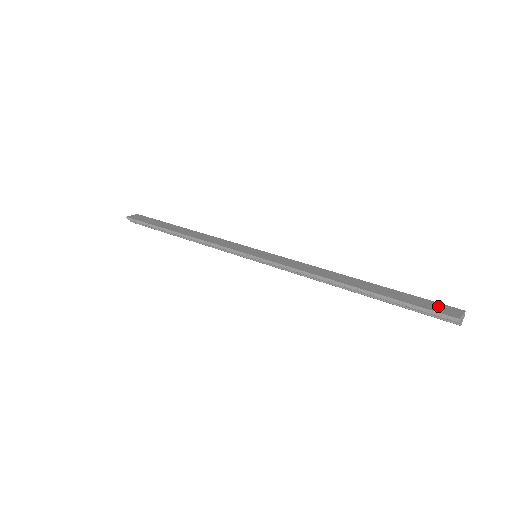
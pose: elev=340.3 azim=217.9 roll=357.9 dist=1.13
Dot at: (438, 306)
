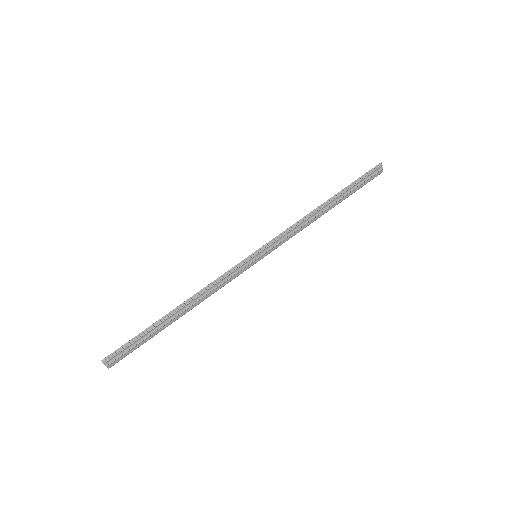
Dot at: occluded
